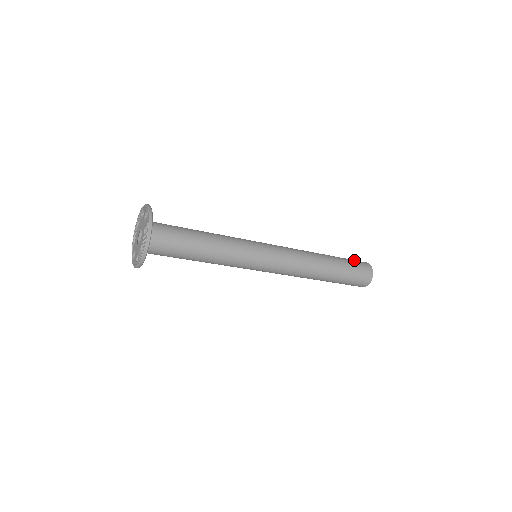
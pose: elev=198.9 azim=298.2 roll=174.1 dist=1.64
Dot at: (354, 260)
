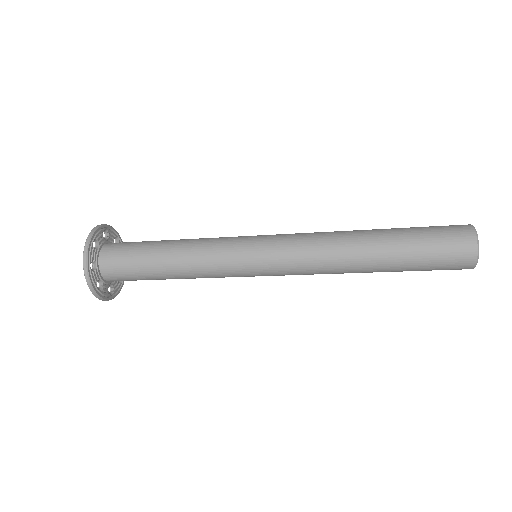
Dot at: occluded
